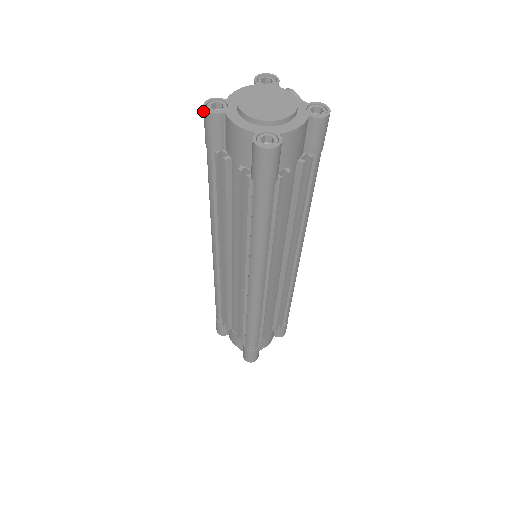
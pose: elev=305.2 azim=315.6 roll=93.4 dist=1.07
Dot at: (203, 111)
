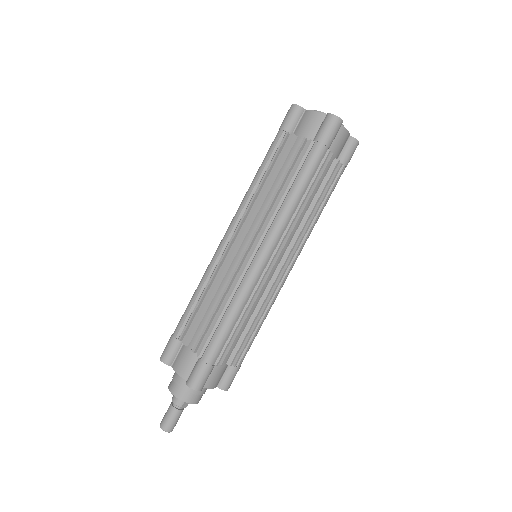
Dot at: (290, 107)
